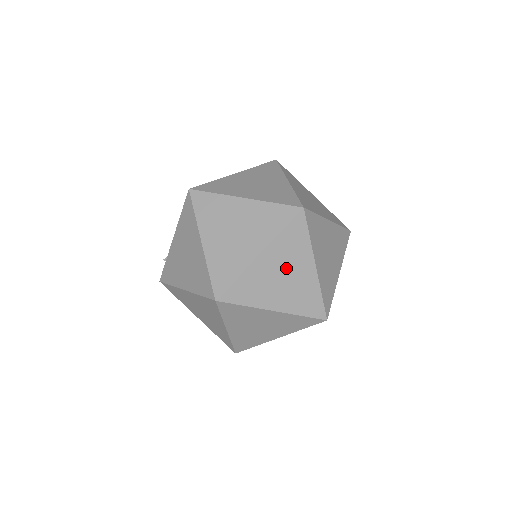
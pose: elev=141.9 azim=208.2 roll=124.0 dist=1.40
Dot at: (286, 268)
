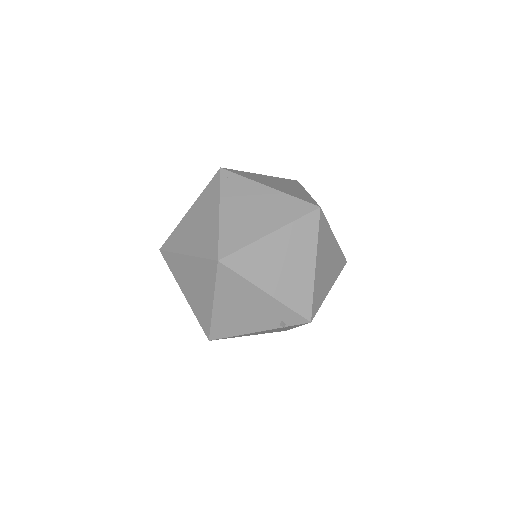
Dot at: (242, 304)
